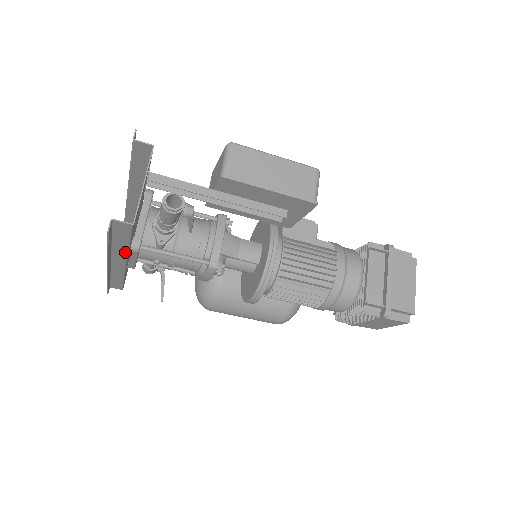
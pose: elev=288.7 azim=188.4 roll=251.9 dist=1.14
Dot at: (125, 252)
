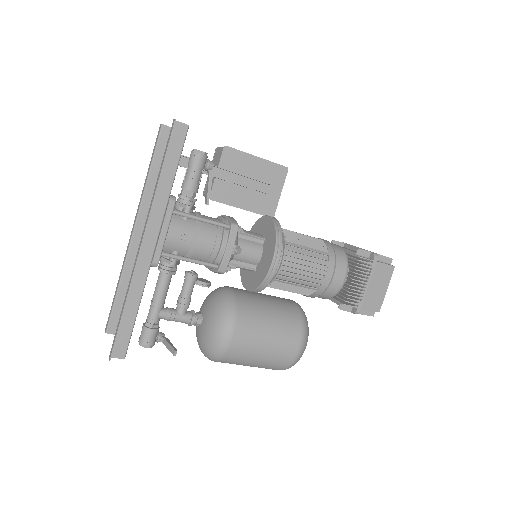
Dot at: (165, 200)
